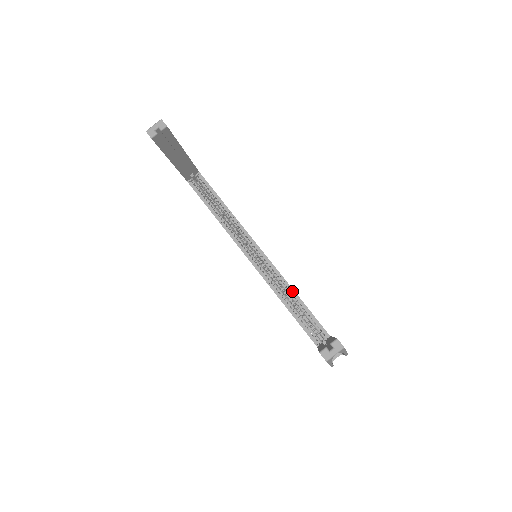
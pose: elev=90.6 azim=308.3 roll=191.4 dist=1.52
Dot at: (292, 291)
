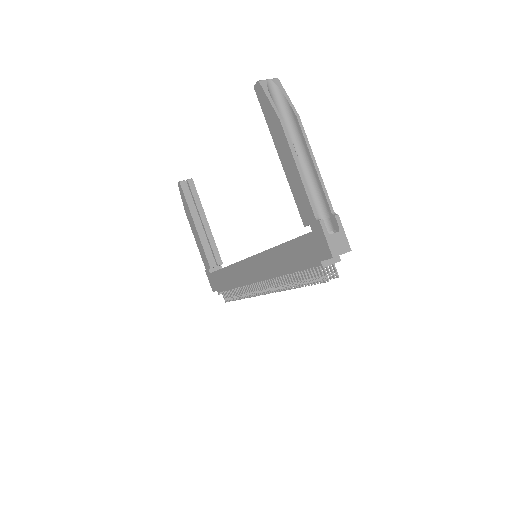
Dot at: occluded
